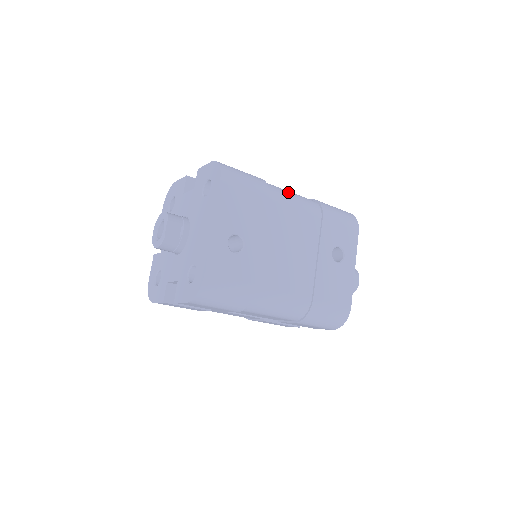
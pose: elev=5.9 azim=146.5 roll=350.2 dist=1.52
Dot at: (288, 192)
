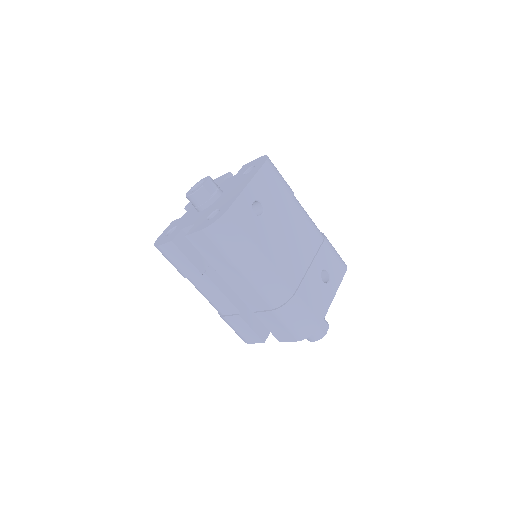
Dot at: occluded
